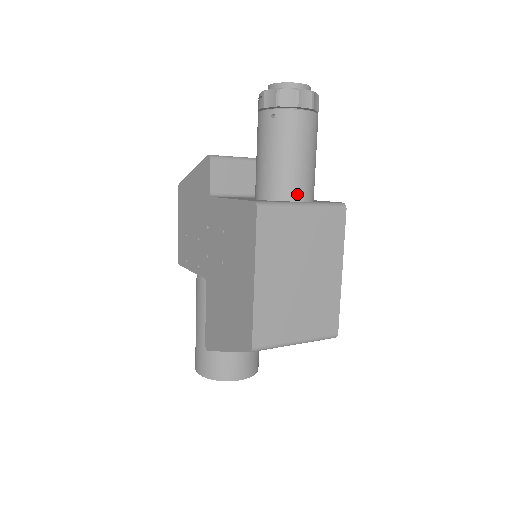
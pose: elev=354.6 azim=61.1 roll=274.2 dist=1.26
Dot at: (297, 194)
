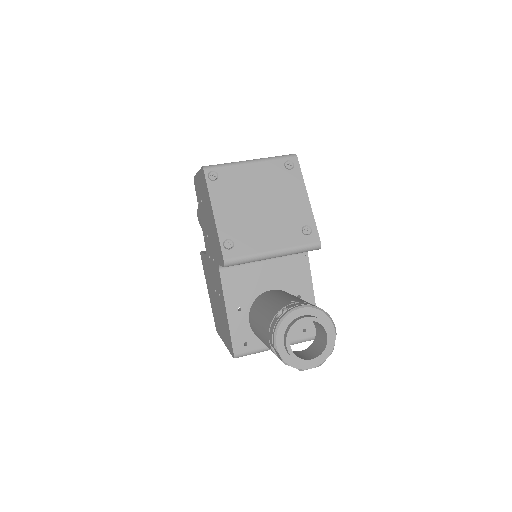
Dot at: occluded
